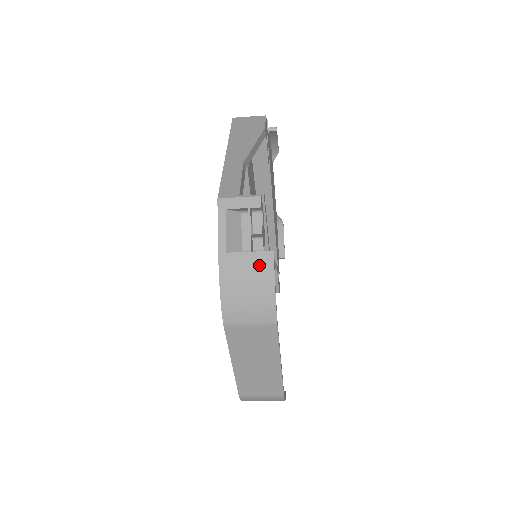
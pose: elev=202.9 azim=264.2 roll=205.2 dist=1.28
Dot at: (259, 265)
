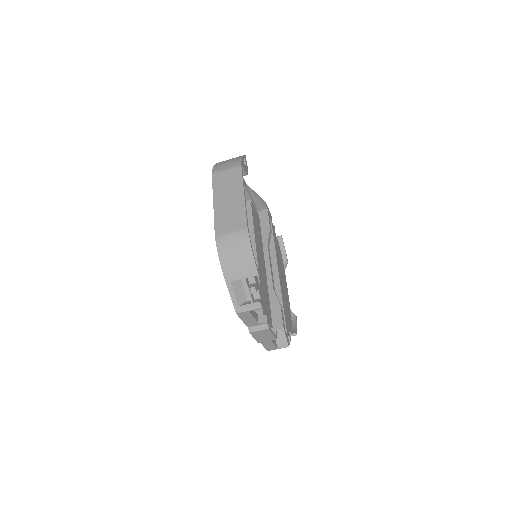
Dot at: occluded
